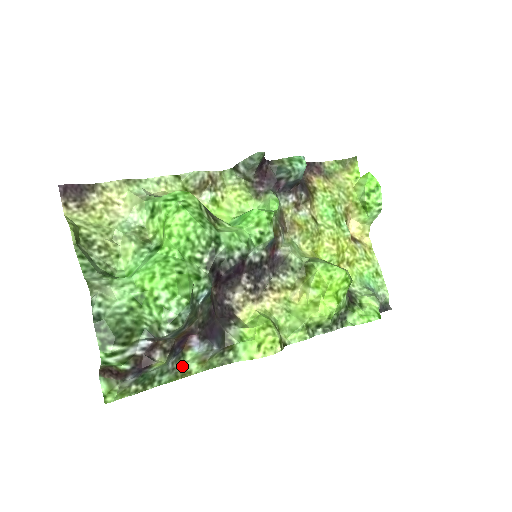
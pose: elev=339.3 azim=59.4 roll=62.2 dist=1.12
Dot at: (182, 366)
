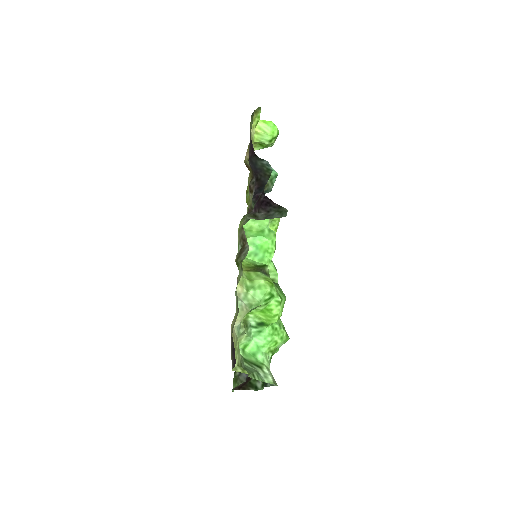
Dot at: occluded
